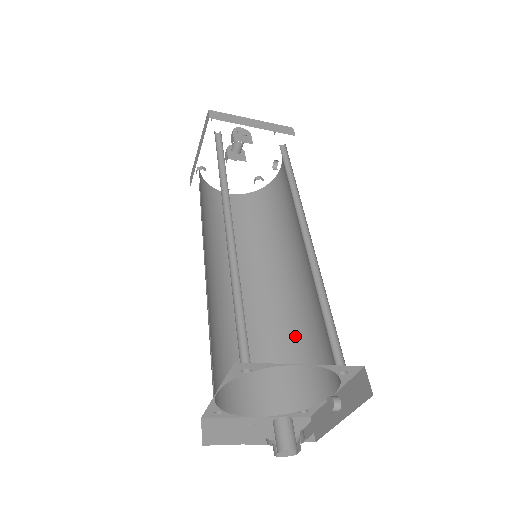
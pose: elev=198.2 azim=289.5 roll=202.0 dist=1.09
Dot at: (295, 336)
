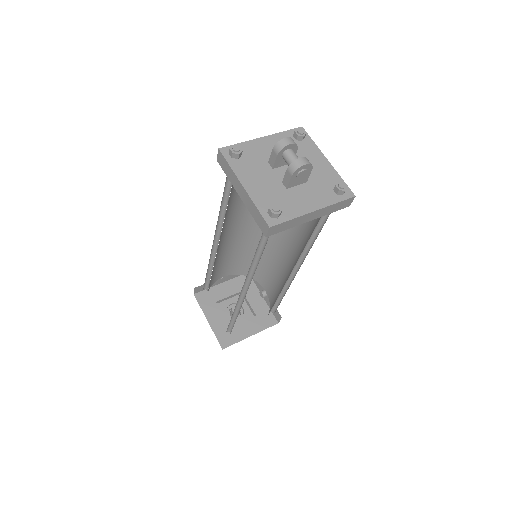
Dot at: occluded
